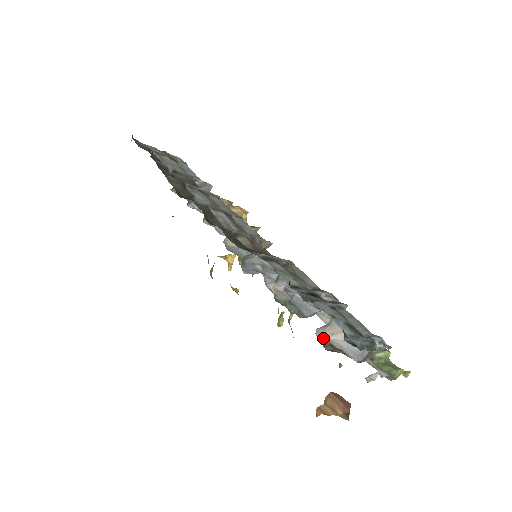
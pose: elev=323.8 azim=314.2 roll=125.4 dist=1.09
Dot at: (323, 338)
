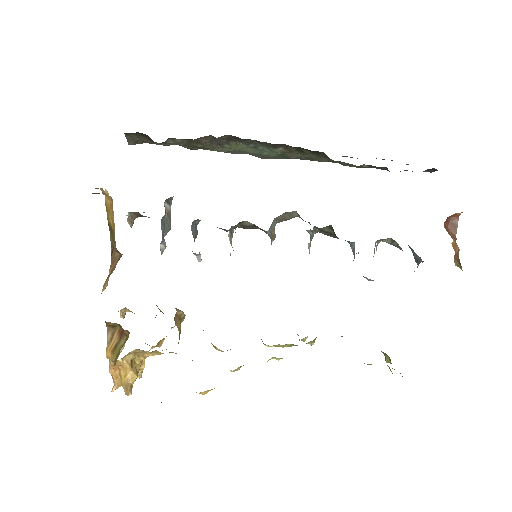
Dot at: occluded
